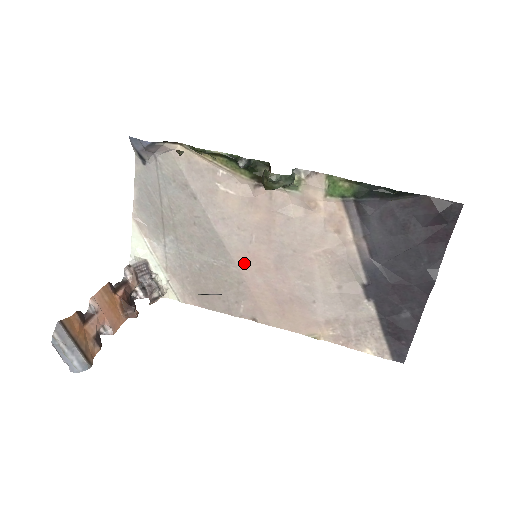
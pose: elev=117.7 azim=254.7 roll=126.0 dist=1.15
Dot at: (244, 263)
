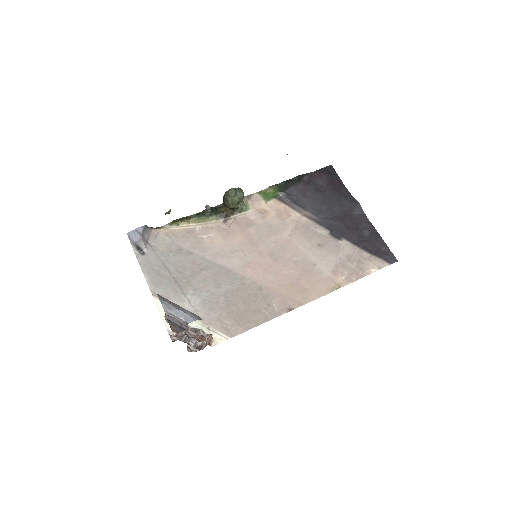
Dot at: (252, 273)
